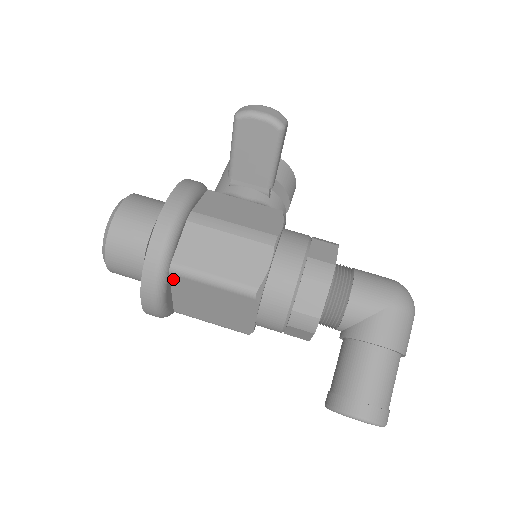
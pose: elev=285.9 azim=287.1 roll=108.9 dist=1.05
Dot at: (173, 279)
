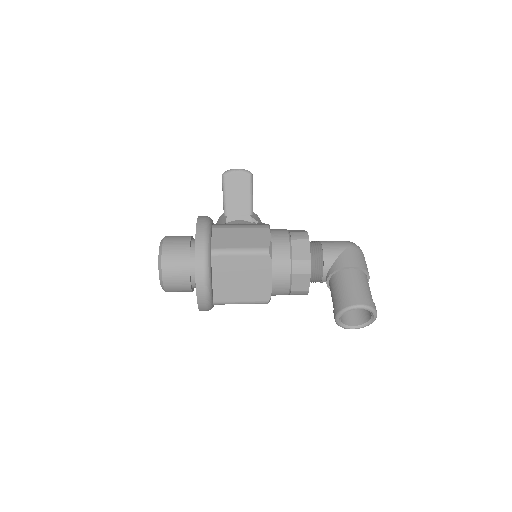
Dot at: (213, 261)
